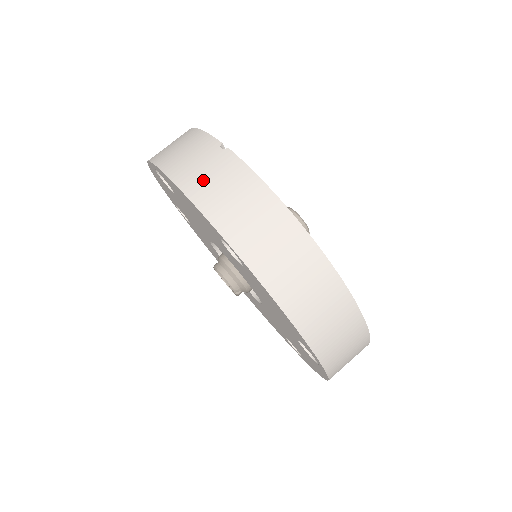
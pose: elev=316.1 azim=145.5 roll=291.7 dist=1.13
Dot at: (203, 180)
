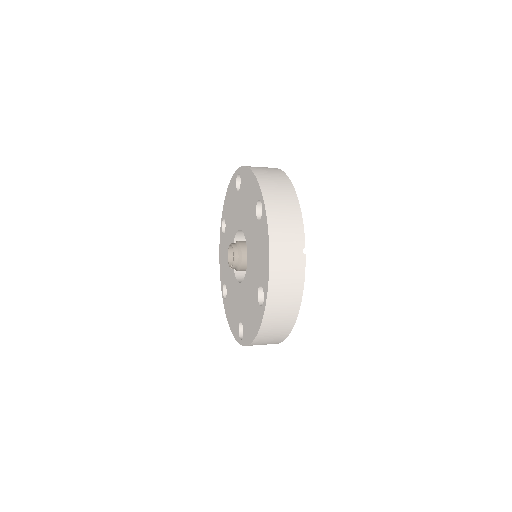
Dot at: (283, 263)
